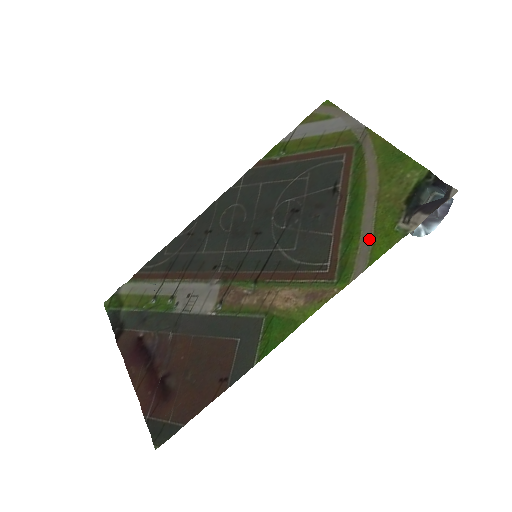
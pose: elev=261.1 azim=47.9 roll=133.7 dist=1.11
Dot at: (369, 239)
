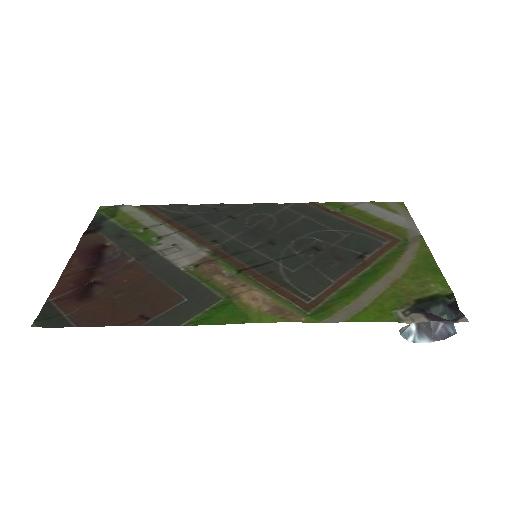
Dot at: (363, 304)
